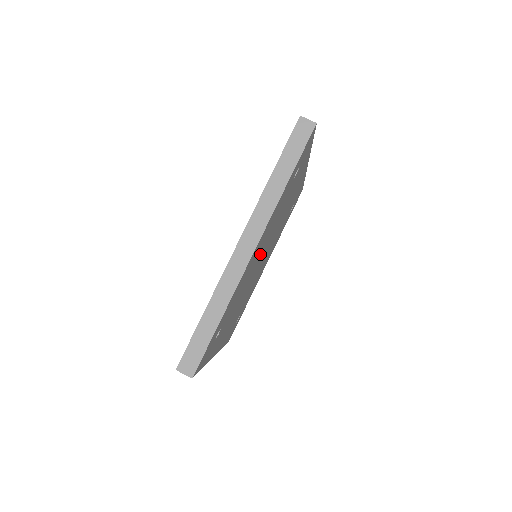
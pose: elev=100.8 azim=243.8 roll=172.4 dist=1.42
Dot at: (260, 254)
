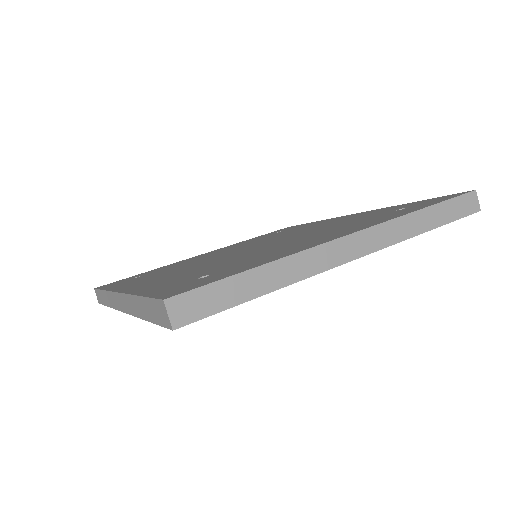
Dot at: occluded
